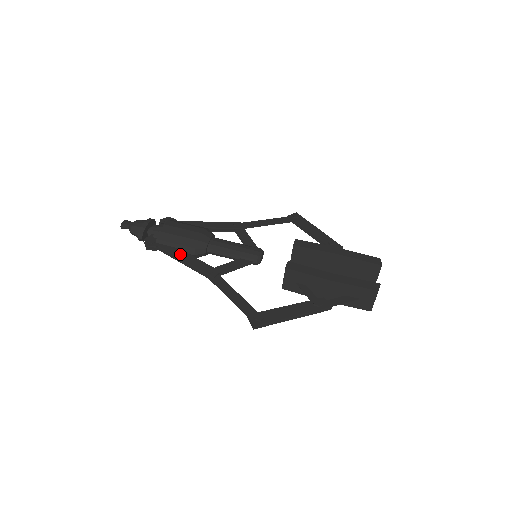
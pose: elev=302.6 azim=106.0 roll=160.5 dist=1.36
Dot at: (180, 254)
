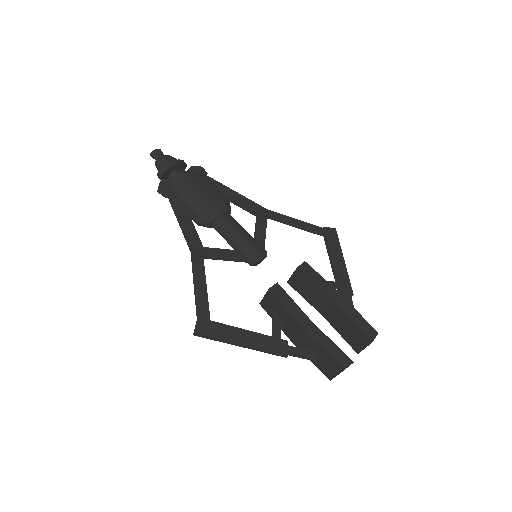
Dot at: (182, 214)
